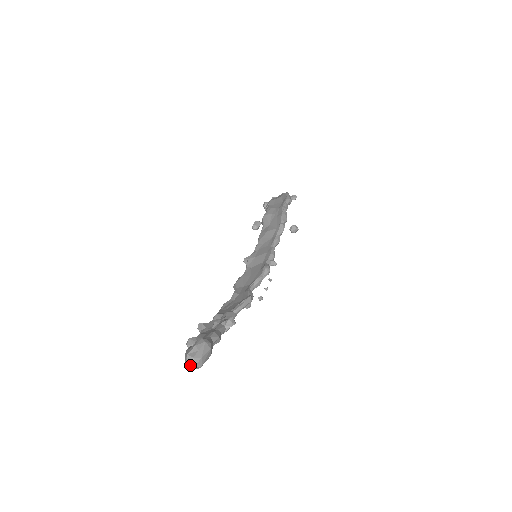
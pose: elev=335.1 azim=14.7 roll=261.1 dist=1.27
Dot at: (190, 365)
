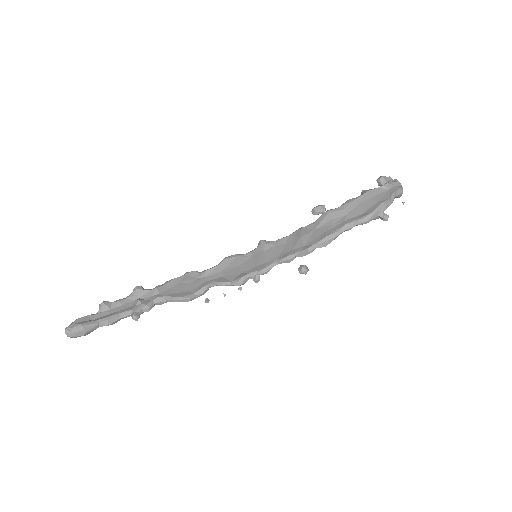
Dot at: (66, 333)
